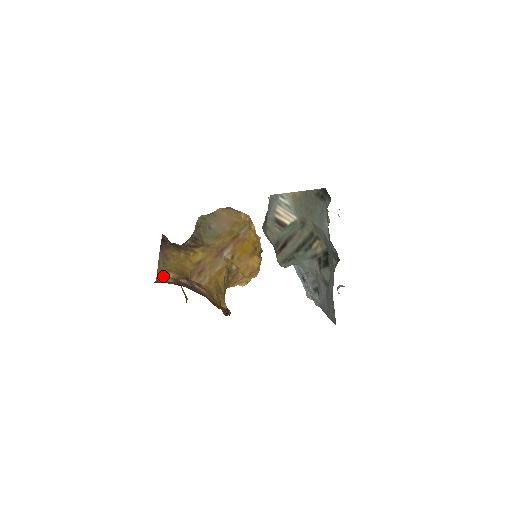
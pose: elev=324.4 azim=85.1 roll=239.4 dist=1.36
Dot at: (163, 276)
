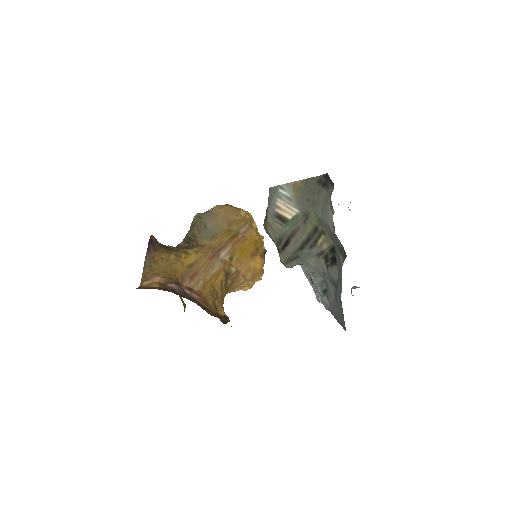
Dot at: (148, 281)
